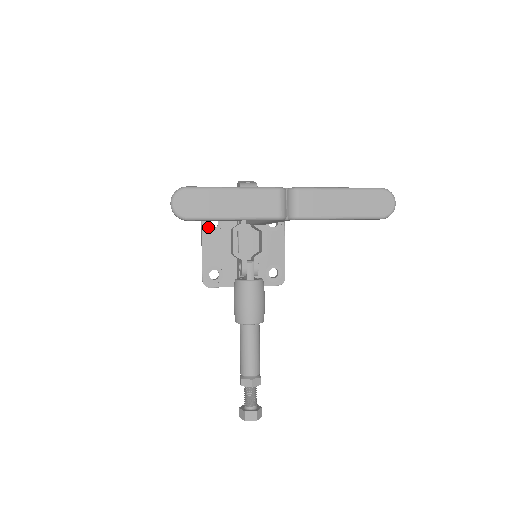
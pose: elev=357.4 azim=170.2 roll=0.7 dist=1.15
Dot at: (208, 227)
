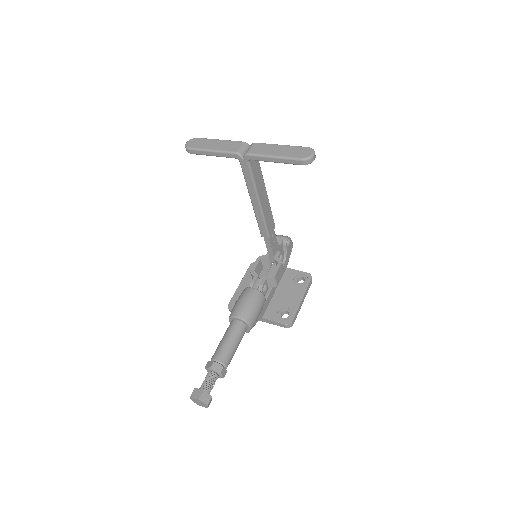
Dot at: occluded
